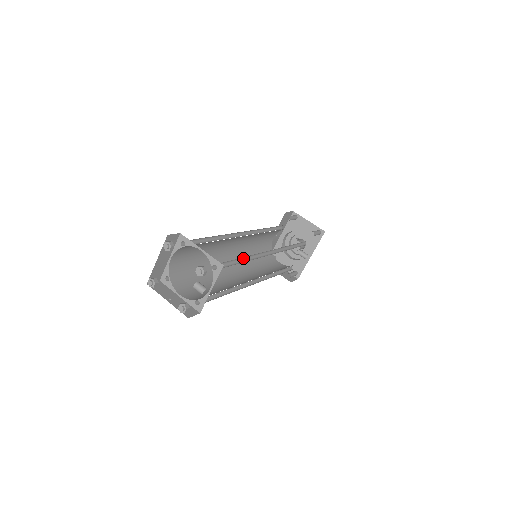
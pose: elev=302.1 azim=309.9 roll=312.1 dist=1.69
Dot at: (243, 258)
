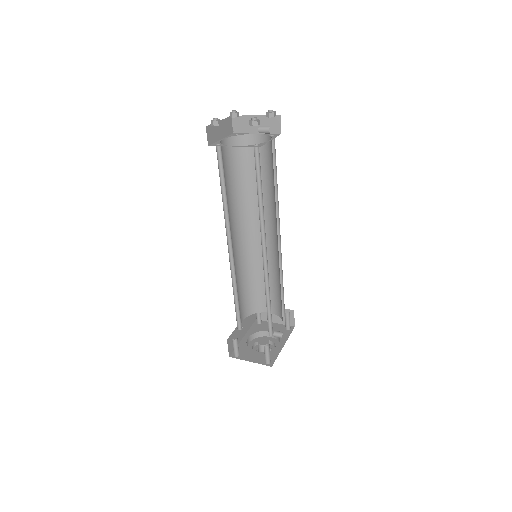
Dot at: (273, 189)
